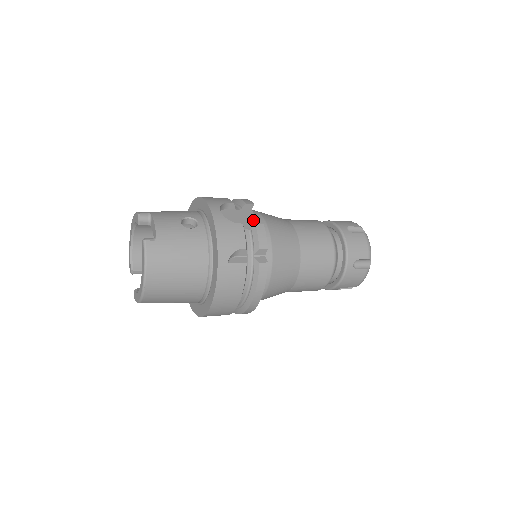
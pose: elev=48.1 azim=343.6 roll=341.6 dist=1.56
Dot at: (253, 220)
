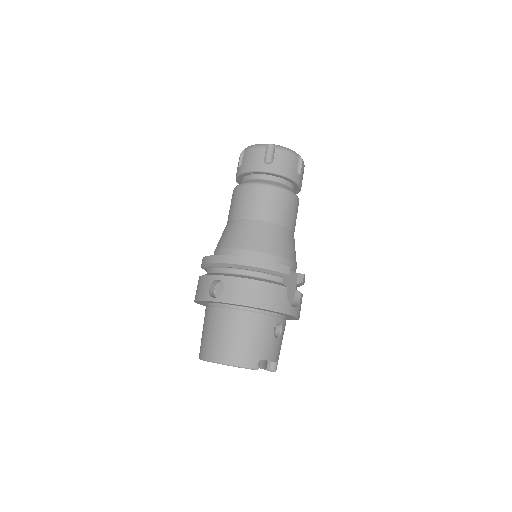
Dot at: (291, 274)
